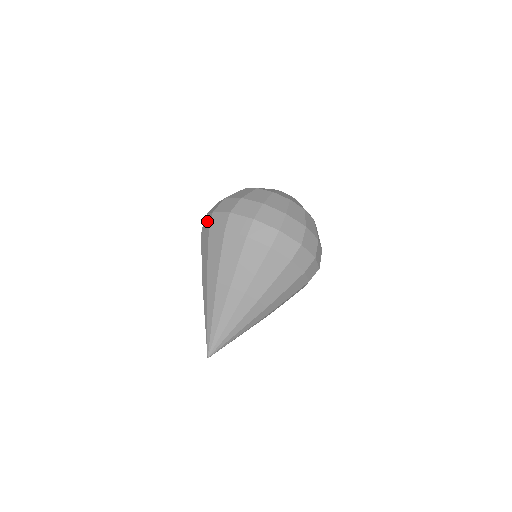
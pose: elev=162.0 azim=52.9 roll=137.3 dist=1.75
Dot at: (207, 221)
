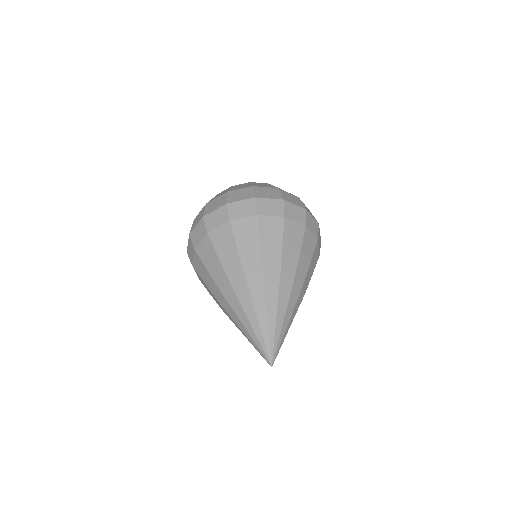
Dot at: (217, 217)
